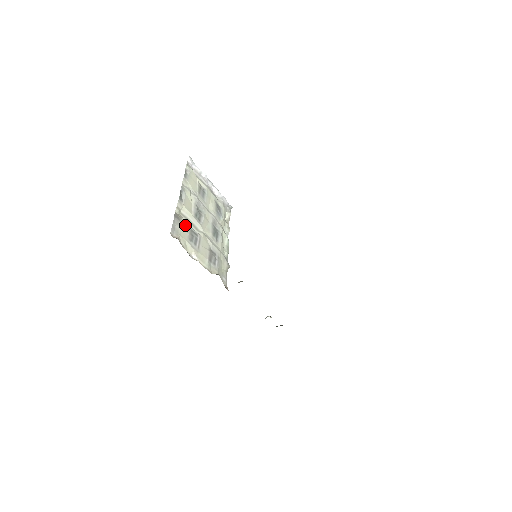
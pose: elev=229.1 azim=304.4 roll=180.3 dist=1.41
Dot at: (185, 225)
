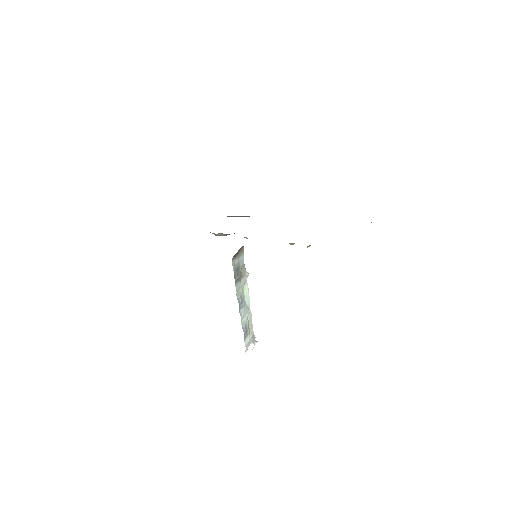
Dot at: occluded
